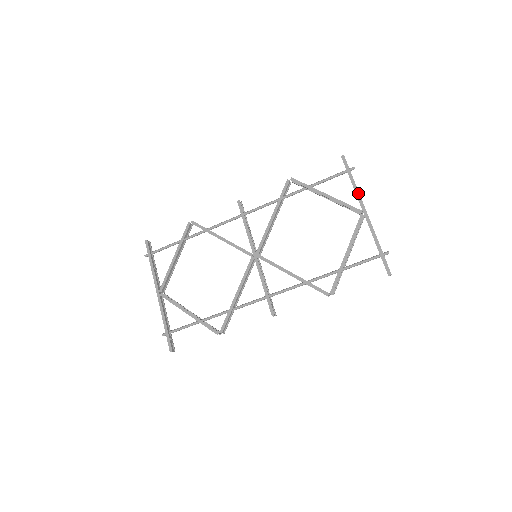
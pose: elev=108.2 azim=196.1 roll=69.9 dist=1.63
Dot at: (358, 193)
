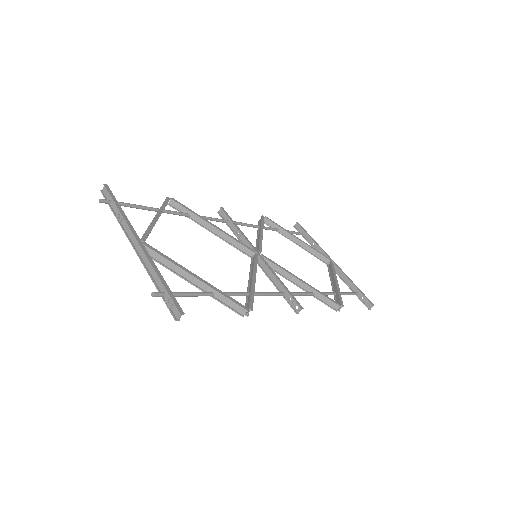
Dot at: occluded
